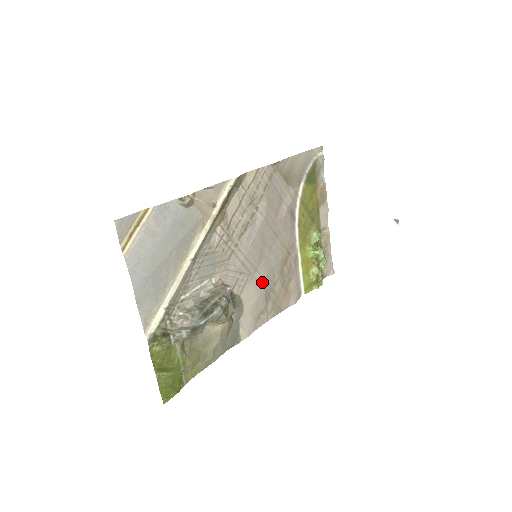
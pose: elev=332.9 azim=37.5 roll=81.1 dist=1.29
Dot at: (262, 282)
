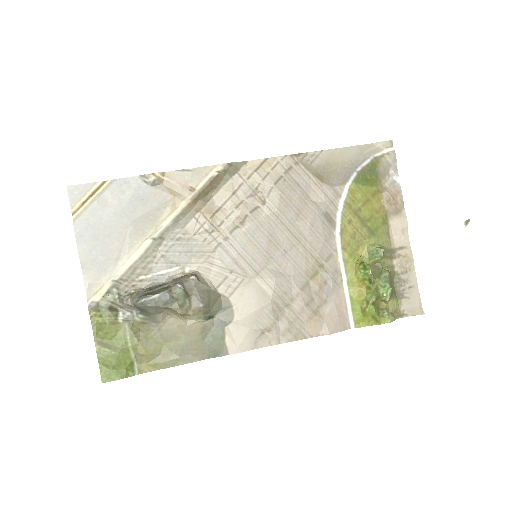
Dot at: (267, 290)
